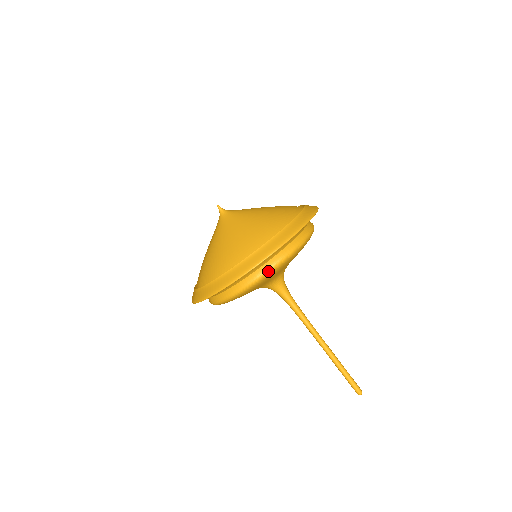
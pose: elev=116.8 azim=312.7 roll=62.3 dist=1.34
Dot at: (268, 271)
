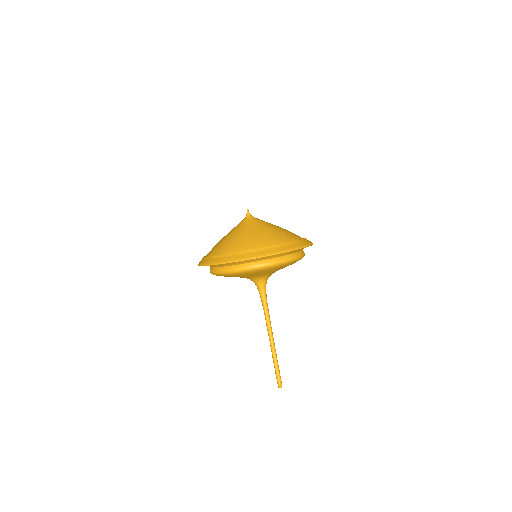
Dot at: (248, 268)
